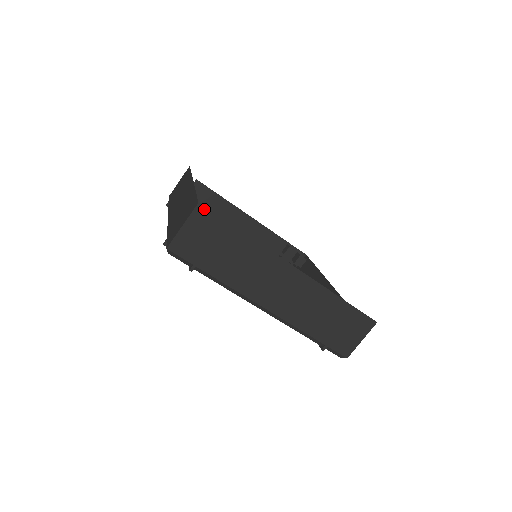
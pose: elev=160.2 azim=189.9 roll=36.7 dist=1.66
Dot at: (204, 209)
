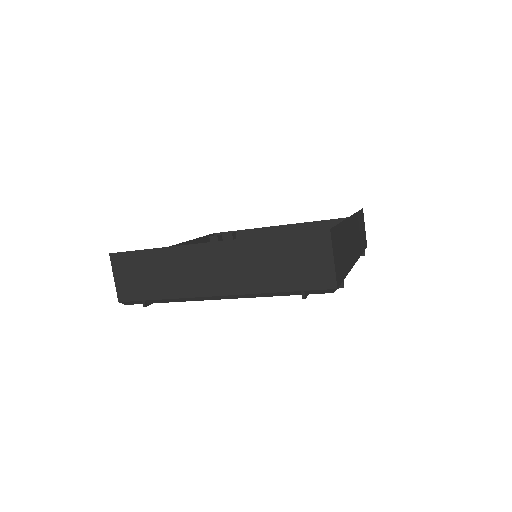
Dot at: (332, 230)
